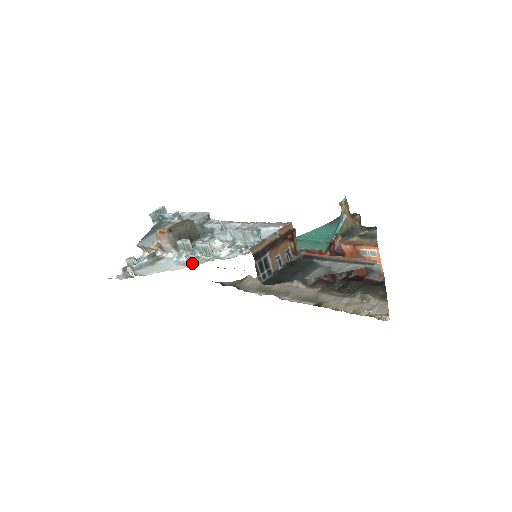
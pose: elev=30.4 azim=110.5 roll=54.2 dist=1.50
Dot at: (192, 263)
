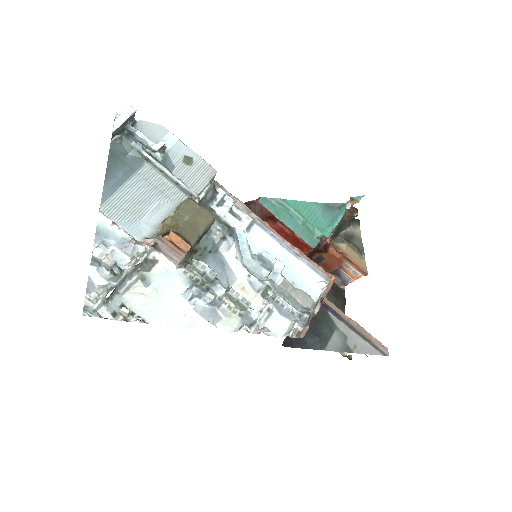
Dot at: (219, 318)
